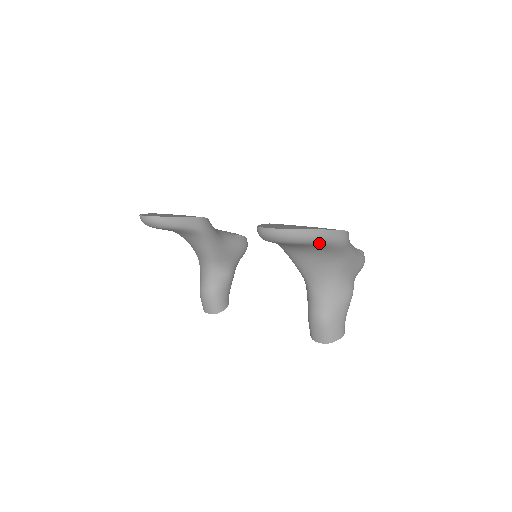
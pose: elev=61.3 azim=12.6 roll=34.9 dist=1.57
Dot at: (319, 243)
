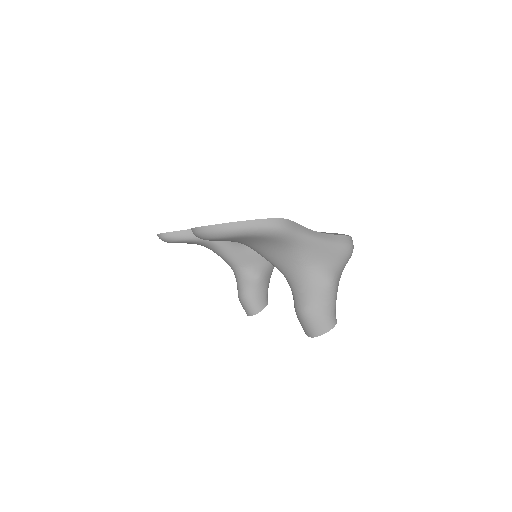
Dot at: (246, 235)
